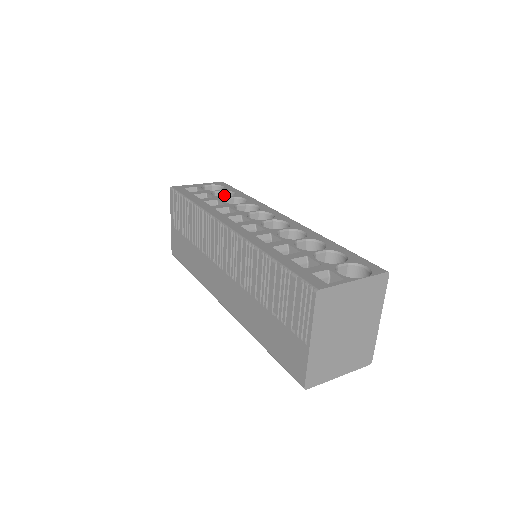
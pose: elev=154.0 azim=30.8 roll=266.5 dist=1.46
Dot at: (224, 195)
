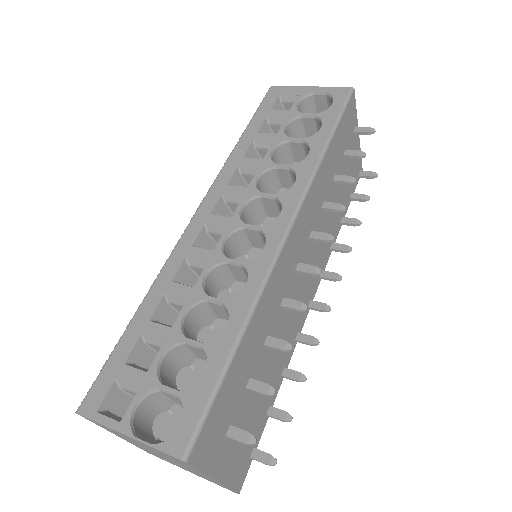
Dot at: (318, 123)
